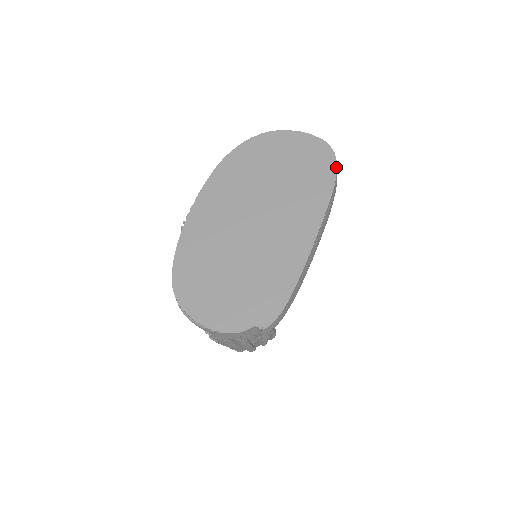
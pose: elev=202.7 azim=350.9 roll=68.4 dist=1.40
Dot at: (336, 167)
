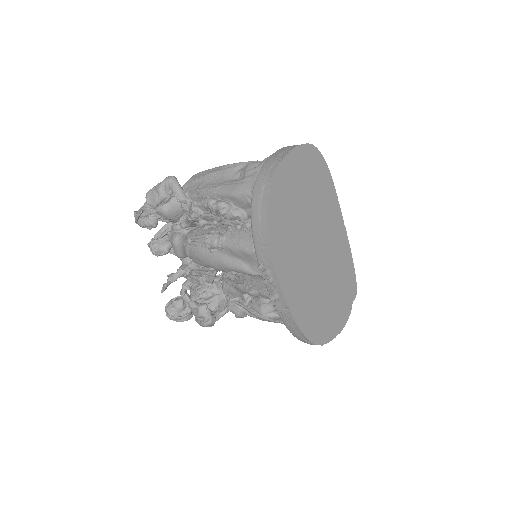
Dot at: occluded
